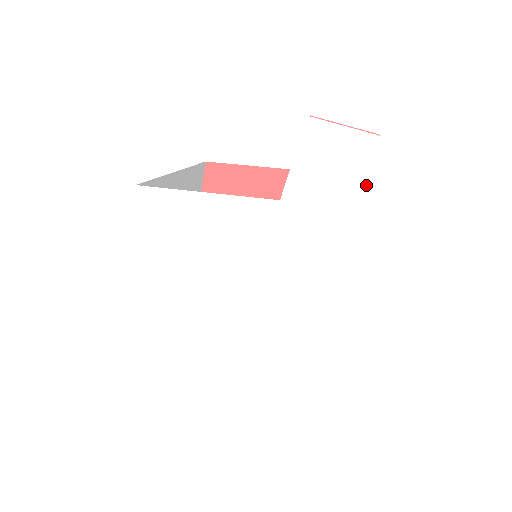
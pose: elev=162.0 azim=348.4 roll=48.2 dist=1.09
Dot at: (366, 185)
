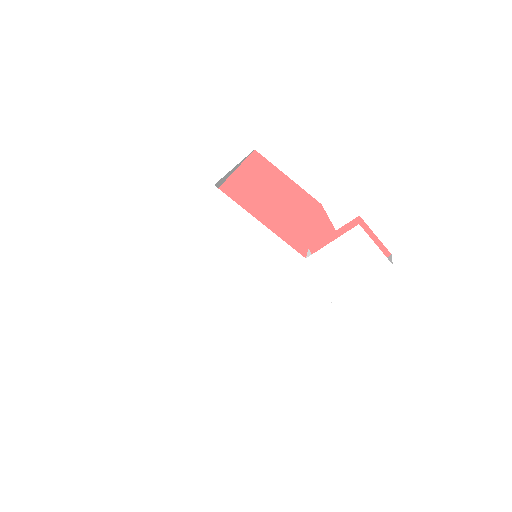
Dot at: (364, 285)
